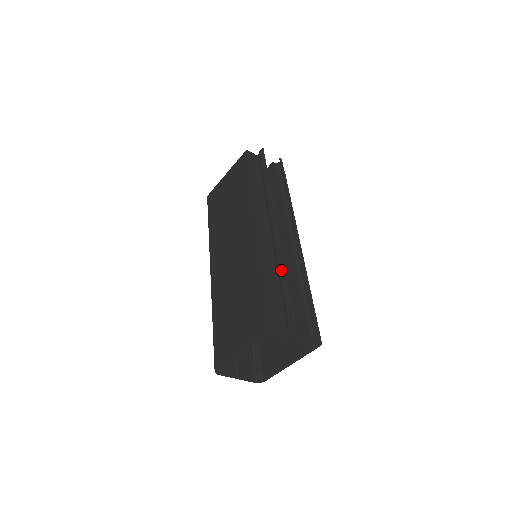
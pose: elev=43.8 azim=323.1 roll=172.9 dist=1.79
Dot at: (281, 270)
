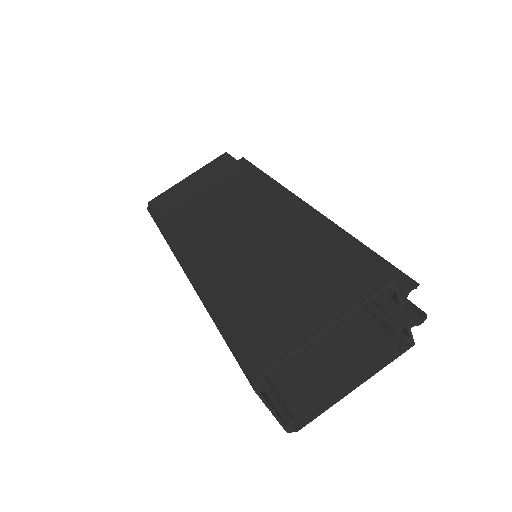
Dot at: (348, 238)
